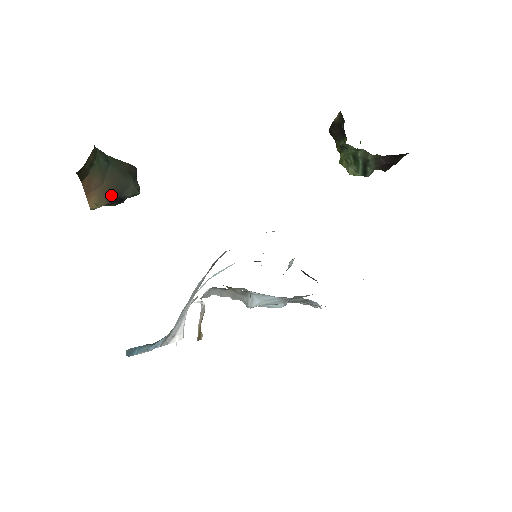
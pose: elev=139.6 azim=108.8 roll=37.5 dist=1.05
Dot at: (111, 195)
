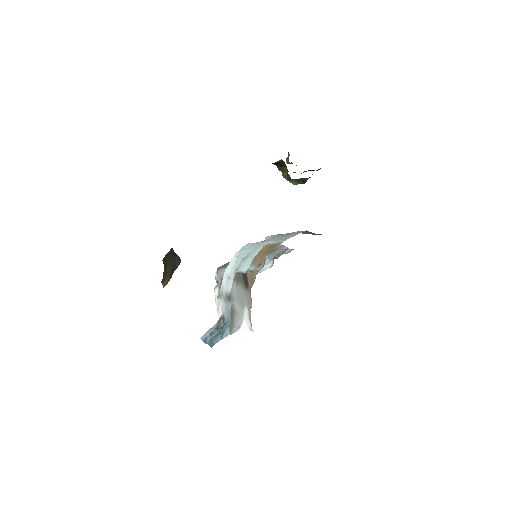
Dot at: (171, 274)
